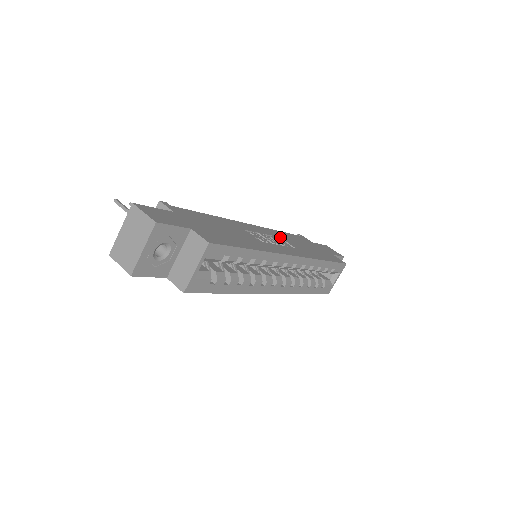
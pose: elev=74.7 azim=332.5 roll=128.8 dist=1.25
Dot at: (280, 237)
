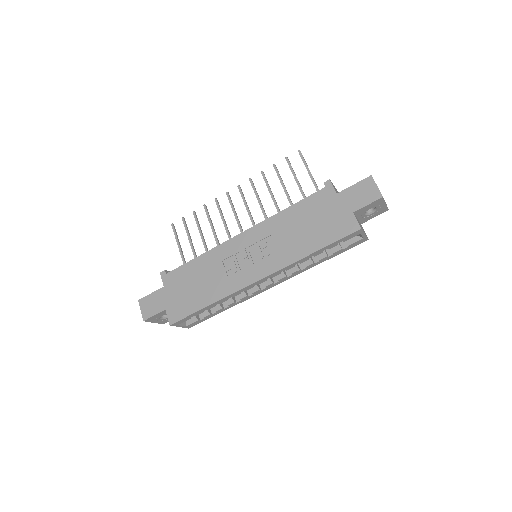
Dot at: (271, 235)
